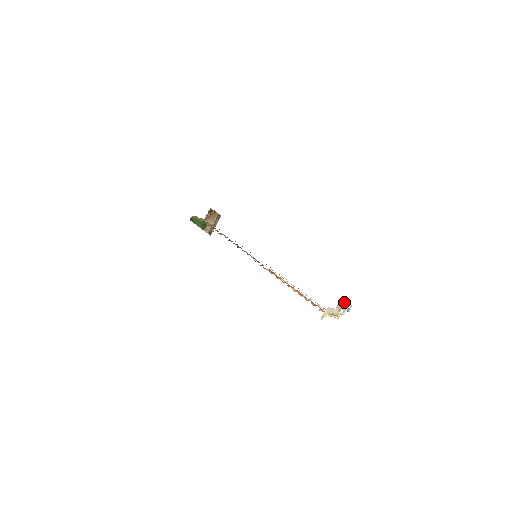
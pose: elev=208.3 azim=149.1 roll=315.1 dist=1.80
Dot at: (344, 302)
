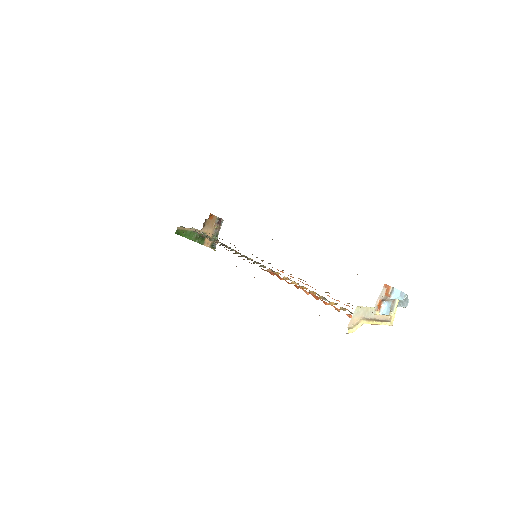
Dot at: (385, 288)
